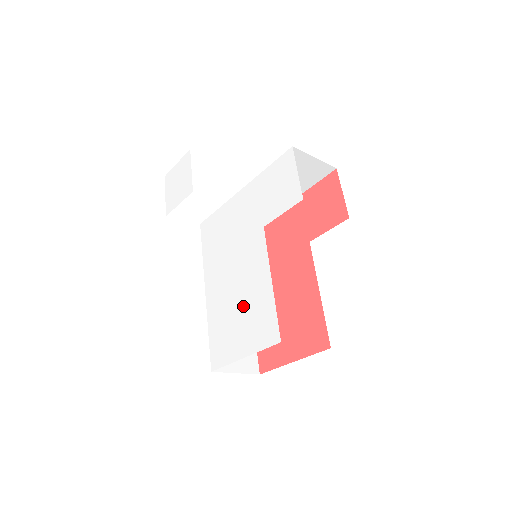
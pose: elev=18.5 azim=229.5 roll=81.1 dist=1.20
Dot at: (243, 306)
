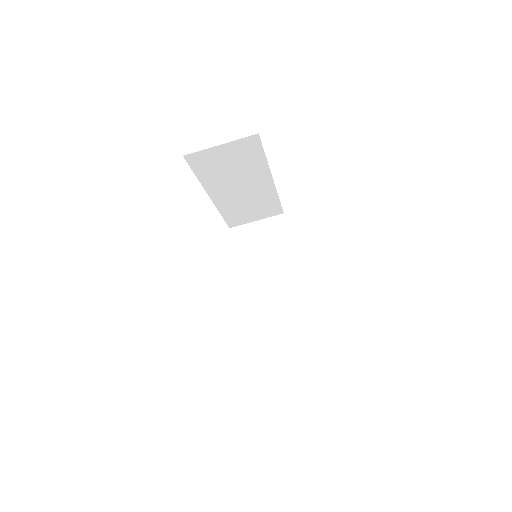
Dot at: occluded
